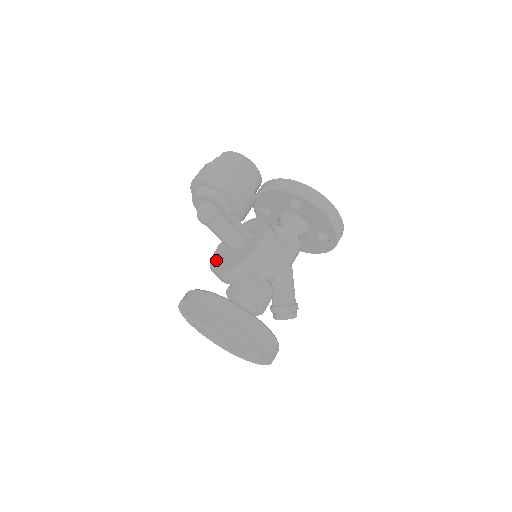
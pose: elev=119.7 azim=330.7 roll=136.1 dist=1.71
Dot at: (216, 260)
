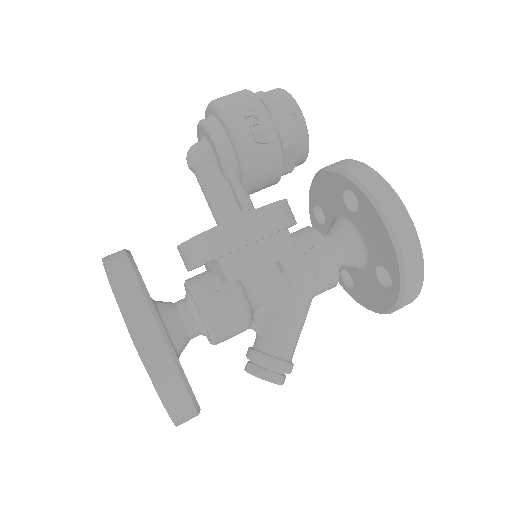
Dot at: occluded
